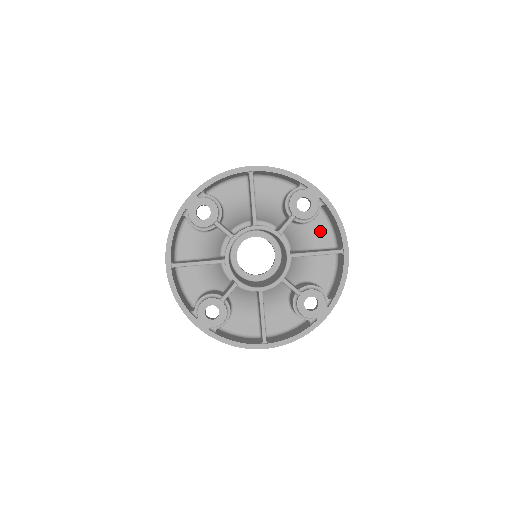
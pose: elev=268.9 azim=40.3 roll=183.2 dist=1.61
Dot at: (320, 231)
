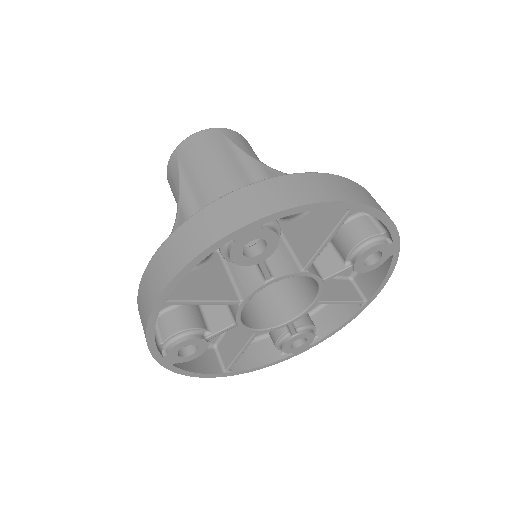
Dot at: occluded
